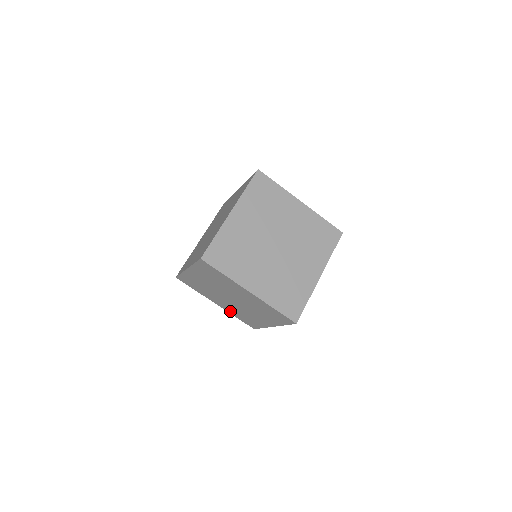
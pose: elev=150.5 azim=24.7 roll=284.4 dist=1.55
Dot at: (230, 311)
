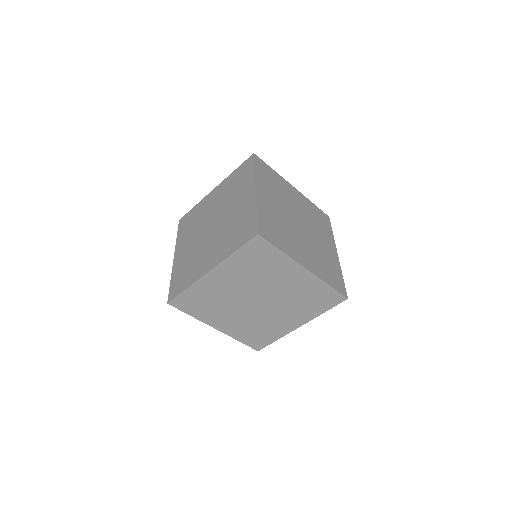
Dot at: (235, 332)
